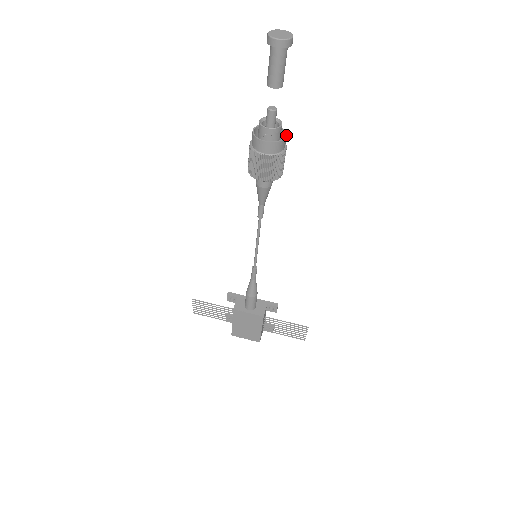
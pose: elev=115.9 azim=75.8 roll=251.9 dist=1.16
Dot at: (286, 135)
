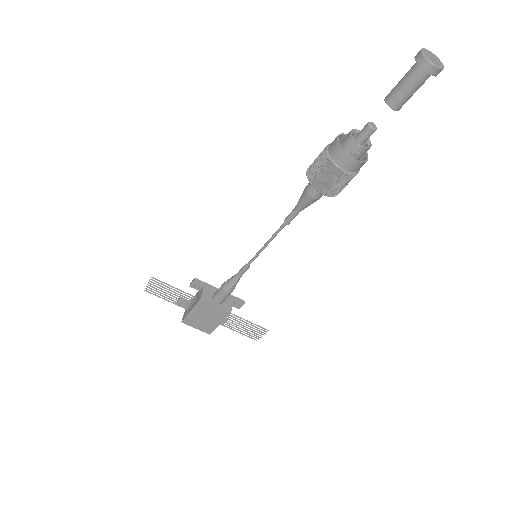
Dot at: occluded
